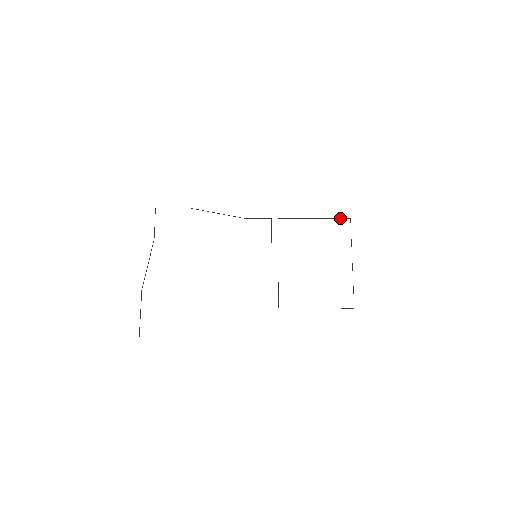
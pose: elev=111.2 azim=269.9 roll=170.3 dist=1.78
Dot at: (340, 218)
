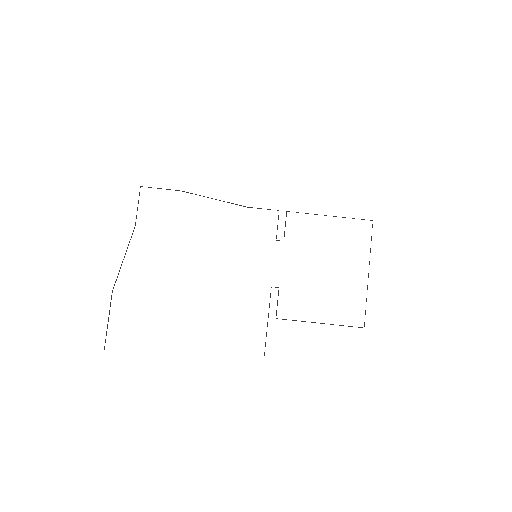
Dot at: (361, 219)
